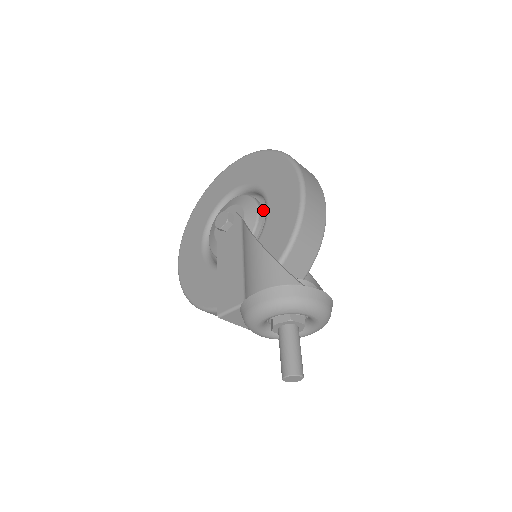
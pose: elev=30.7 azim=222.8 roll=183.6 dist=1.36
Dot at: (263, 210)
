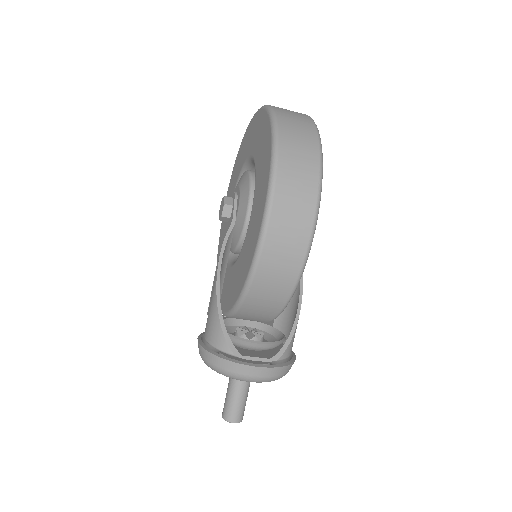
Dot at: occluded
